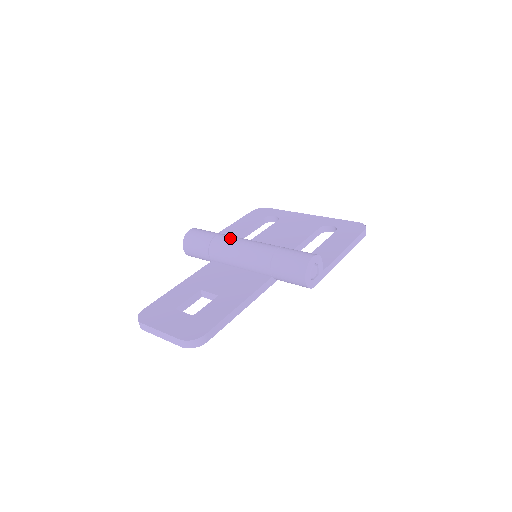
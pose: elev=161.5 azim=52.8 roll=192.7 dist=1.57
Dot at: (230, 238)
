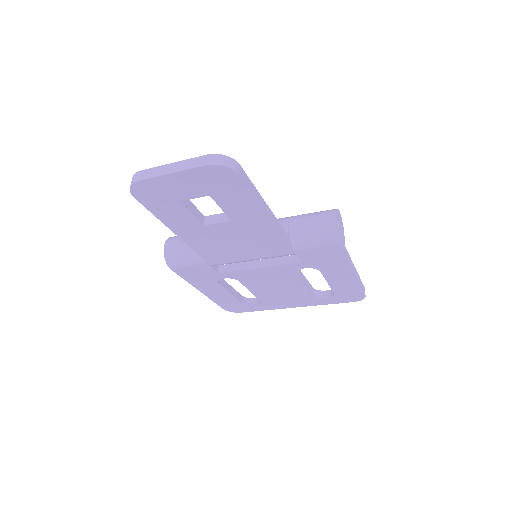
Dot at: occluded
